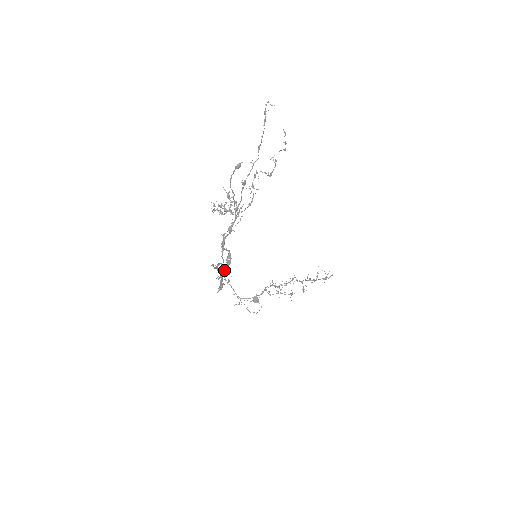
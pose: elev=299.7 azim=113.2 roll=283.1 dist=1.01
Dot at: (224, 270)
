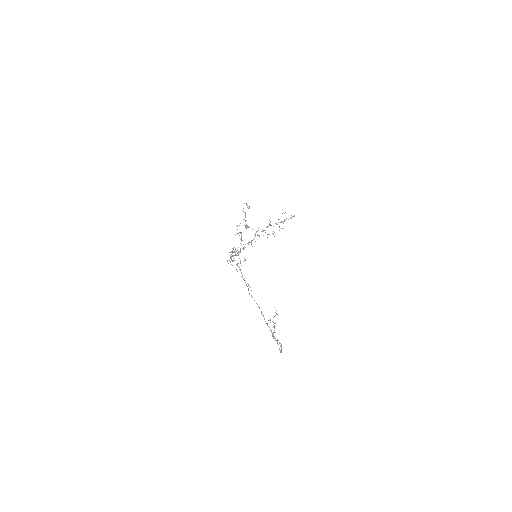
Dot at: (281, 350)
